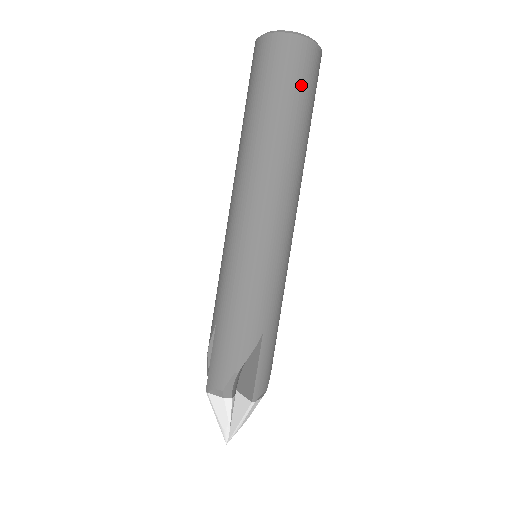
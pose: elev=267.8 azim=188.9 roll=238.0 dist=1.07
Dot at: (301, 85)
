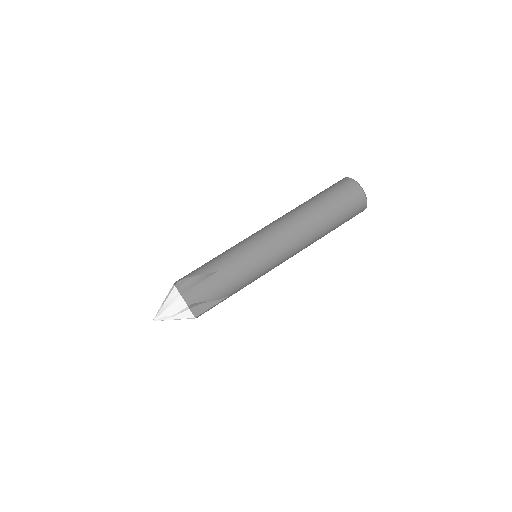
Dot at: (337, 196)
